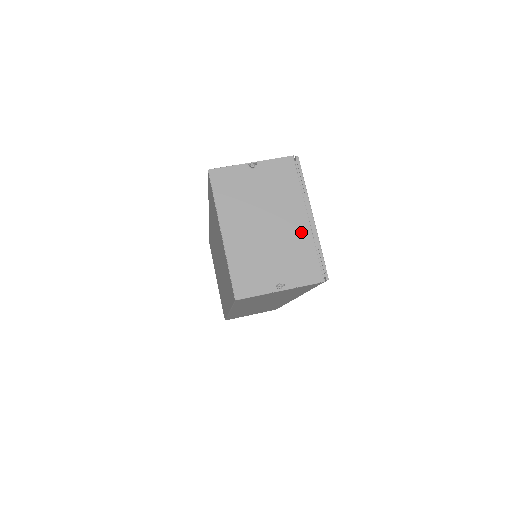
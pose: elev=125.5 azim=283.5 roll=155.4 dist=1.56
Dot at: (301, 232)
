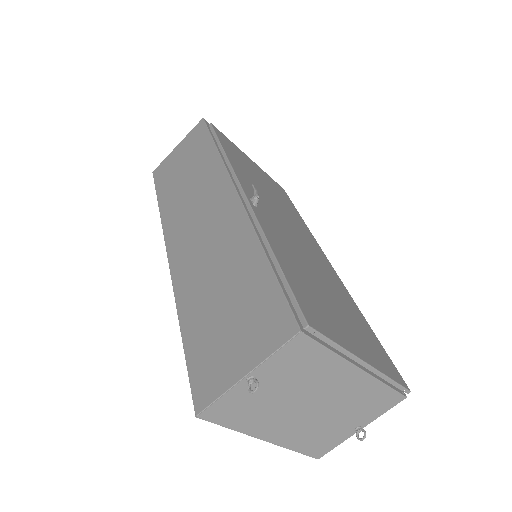
Dot at: (359, 385)
